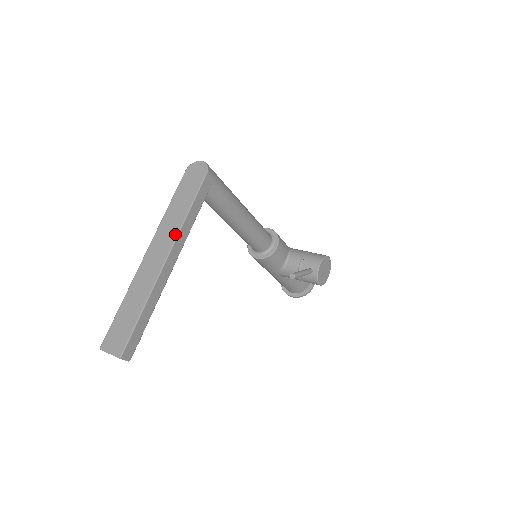
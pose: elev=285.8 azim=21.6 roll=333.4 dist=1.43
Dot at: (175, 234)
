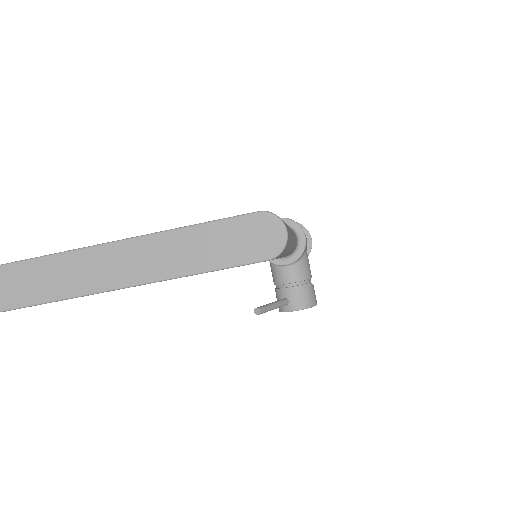
Dot at: (151, 277)
